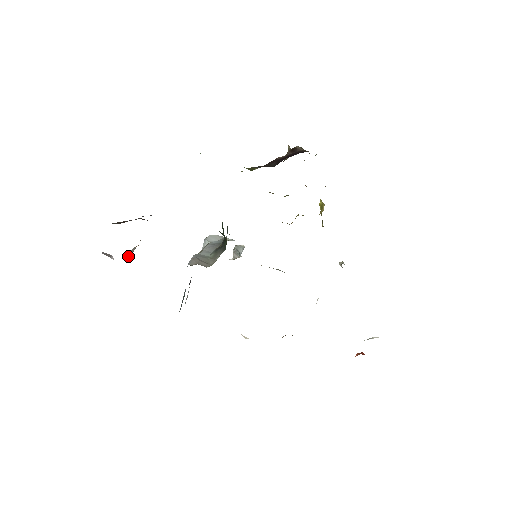
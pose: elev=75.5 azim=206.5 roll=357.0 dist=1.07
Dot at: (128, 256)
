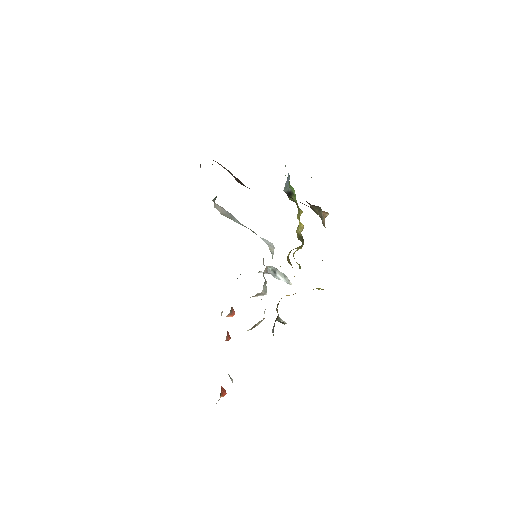
Dot at: occluded
